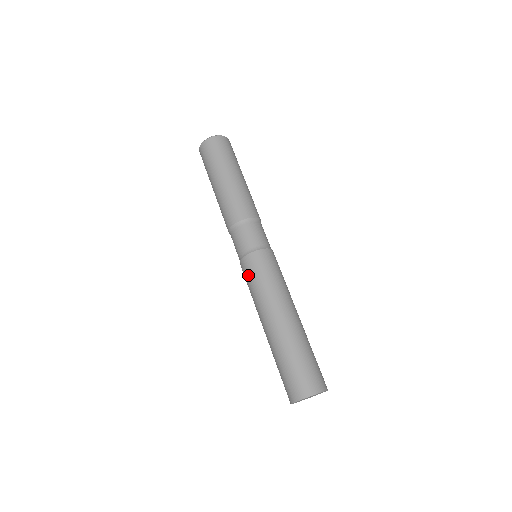
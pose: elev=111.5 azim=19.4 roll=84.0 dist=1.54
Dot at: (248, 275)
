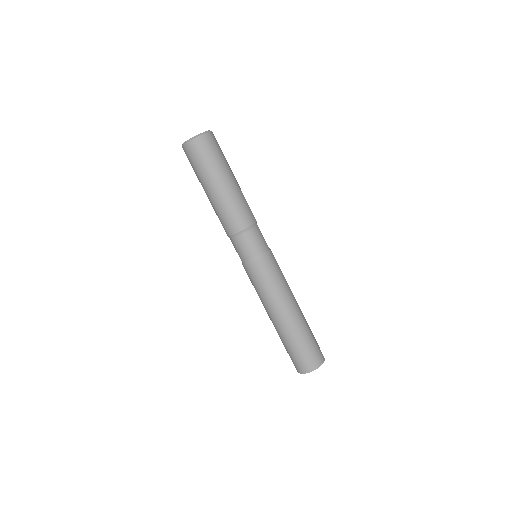
Dot at: occluded
